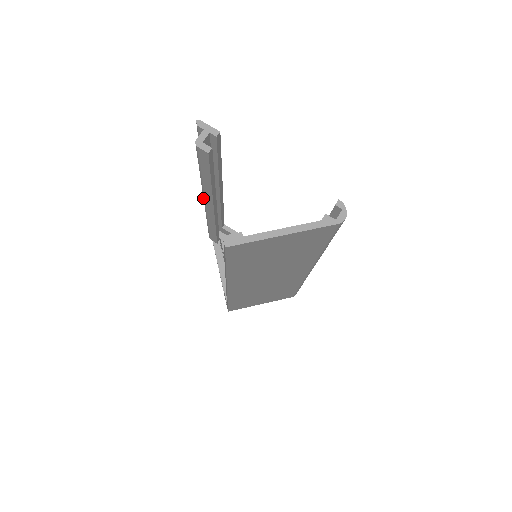
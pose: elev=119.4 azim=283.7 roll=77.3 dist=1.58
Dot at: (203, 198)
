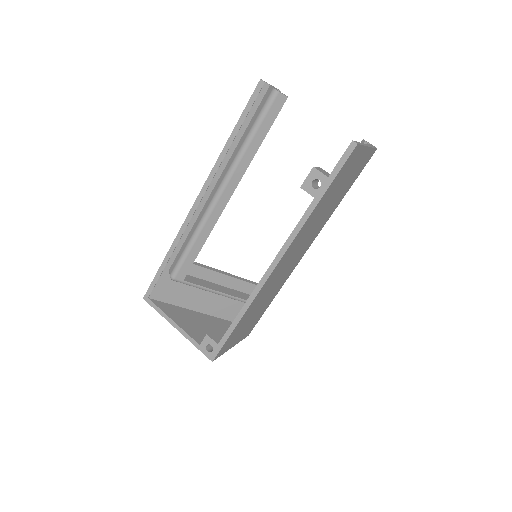
Dot at: (221, 187)
